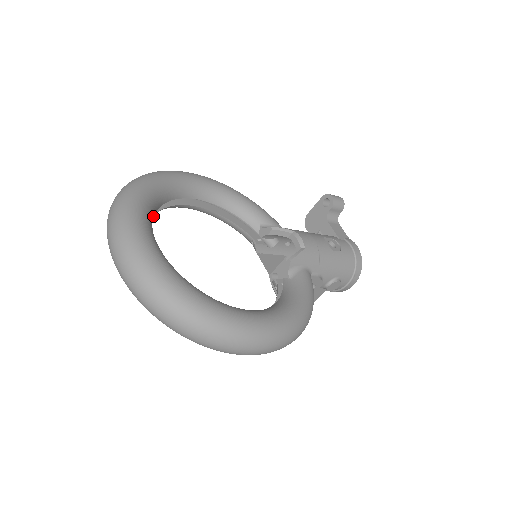
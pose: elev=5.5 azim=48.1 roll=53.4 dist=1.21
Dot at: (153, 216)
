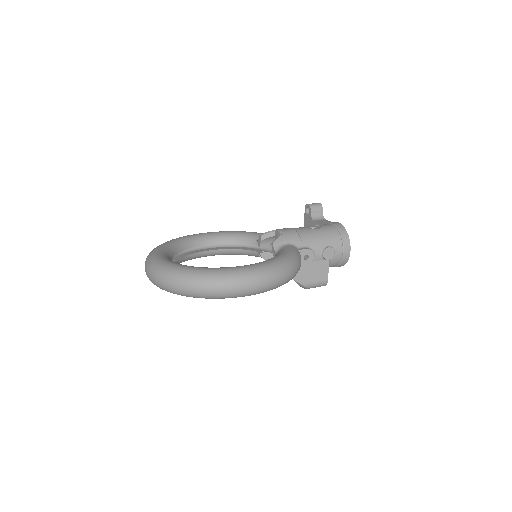
Dot at: (173, 255)
